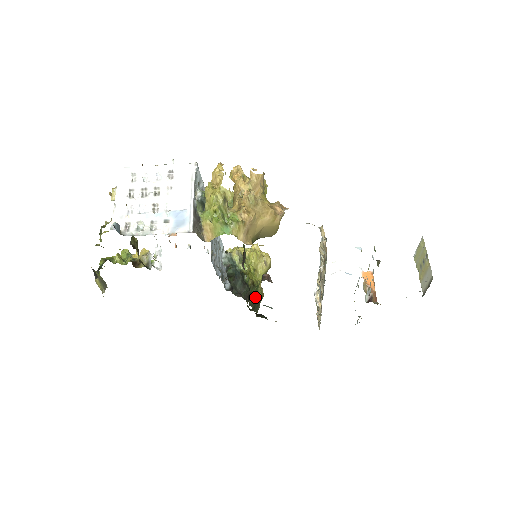
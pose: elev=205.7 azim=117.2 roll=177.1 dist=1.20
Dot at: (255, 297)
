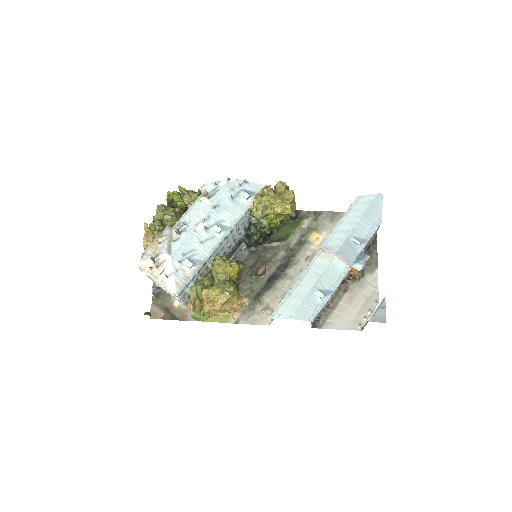
Dot at: occluded
